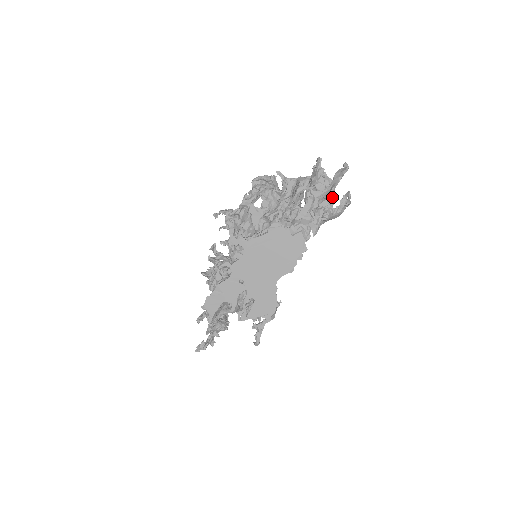
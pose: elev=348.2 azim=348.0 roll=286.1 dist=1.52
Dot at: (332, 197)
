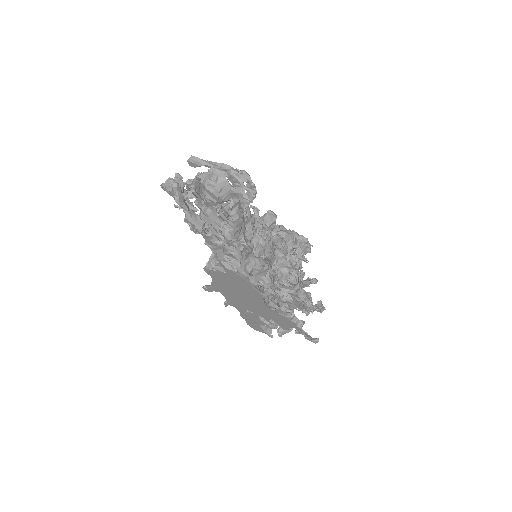
Dot at: (233, 179)
